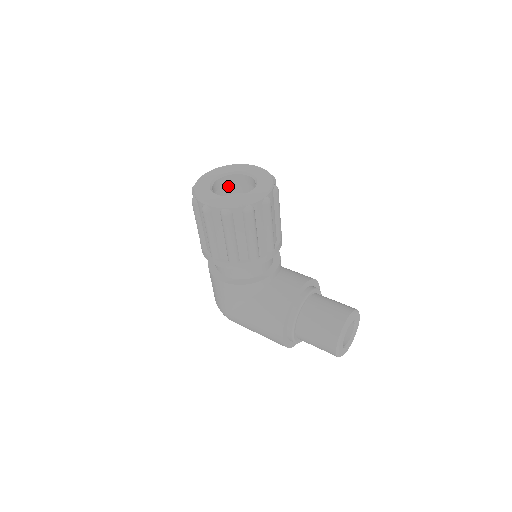
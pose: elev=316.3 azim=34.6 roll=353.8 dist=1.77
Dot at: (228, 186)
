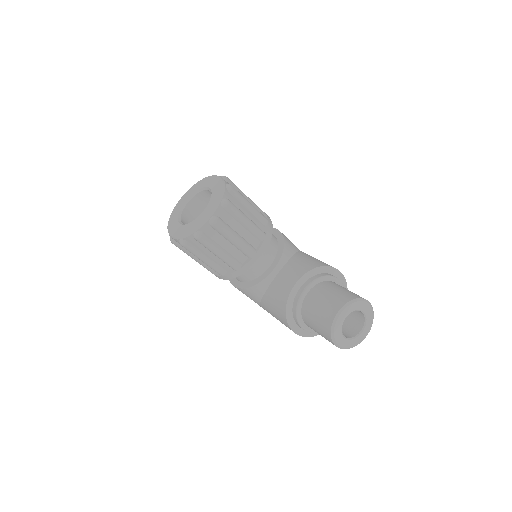
Dot at: (206, 200)
